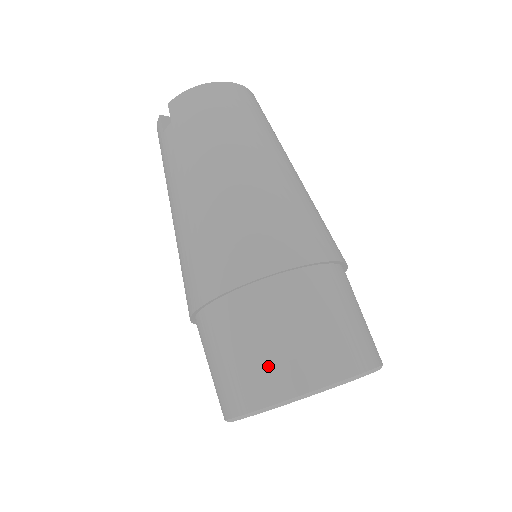
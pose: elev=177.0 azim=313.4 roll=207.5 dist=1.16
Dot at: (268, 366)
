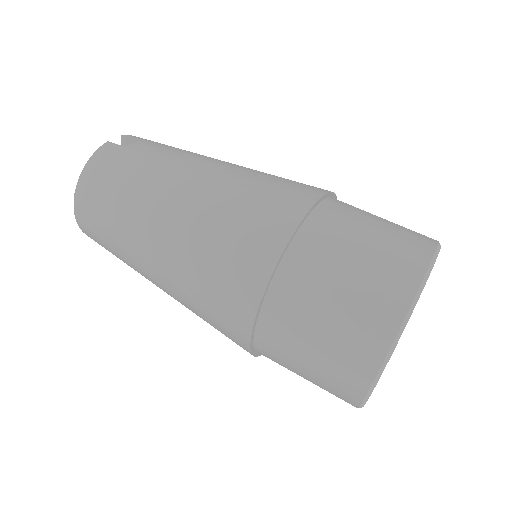
Dot at: occluded
